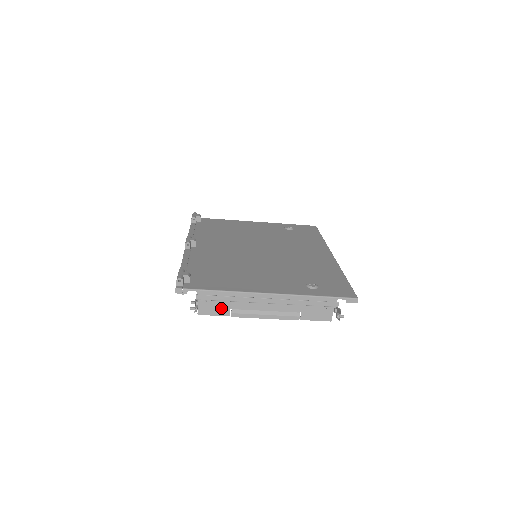
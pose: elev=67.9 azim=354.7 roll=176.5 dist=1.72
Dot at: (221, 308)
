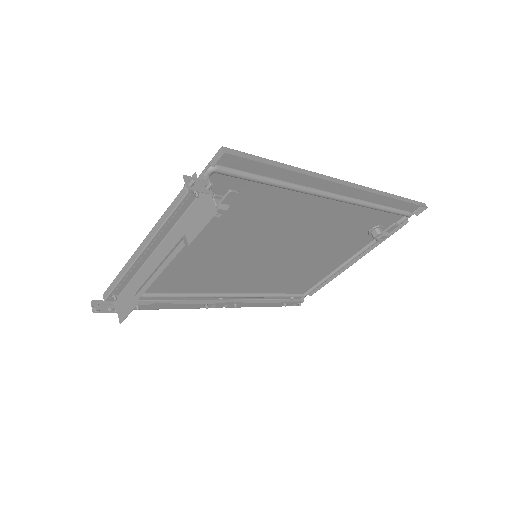
Dot at: (130, 299)
